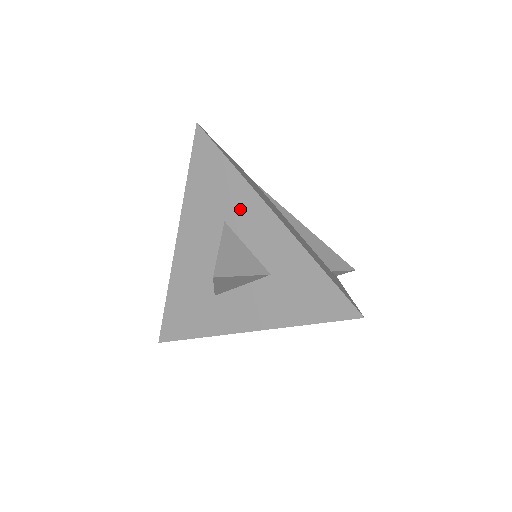
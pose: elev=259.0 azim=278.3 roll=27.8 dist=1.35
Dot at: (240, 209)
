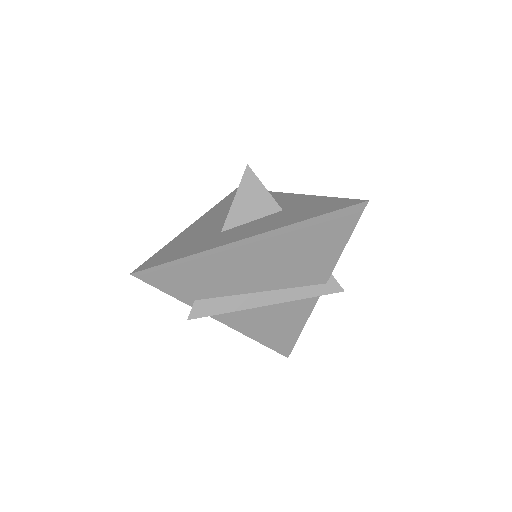
Dot at: occluded
